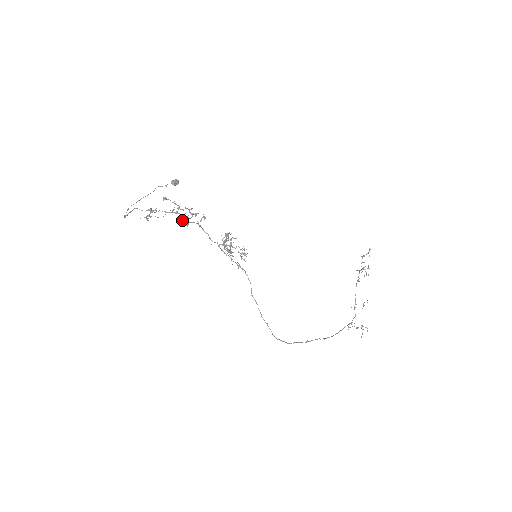
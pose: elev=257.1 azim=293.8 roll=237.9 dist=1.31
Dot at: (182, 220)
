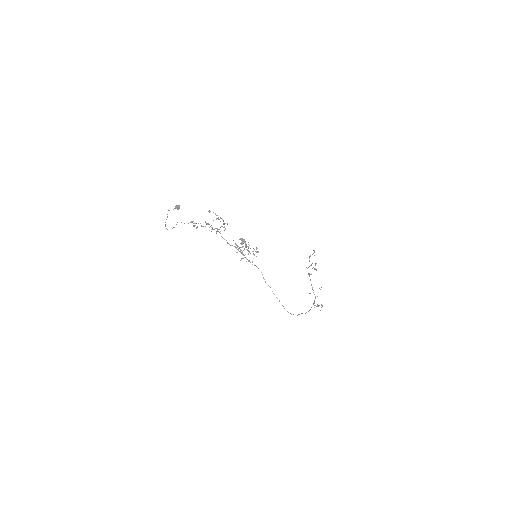
Dot at: (217, 228)
